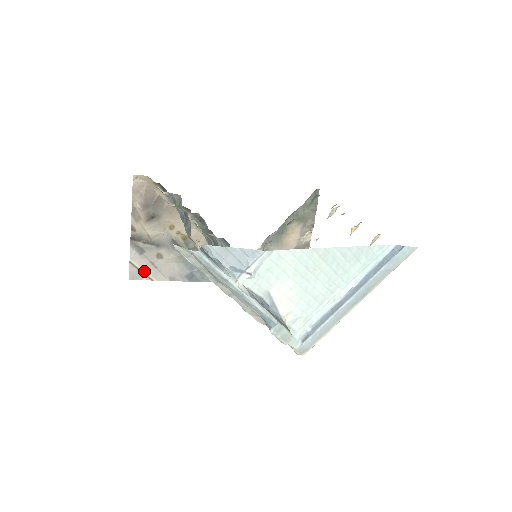
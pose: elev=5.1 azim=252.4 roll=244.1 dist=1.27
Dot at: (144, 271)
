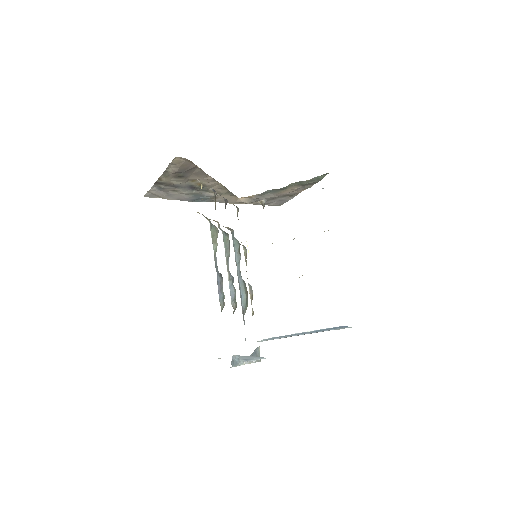
Dot at: (158, 195)
